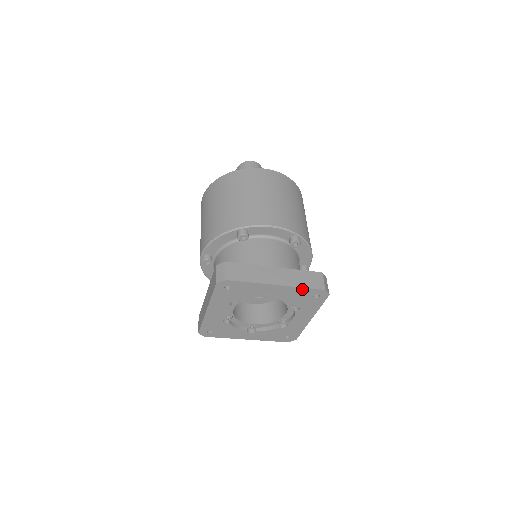
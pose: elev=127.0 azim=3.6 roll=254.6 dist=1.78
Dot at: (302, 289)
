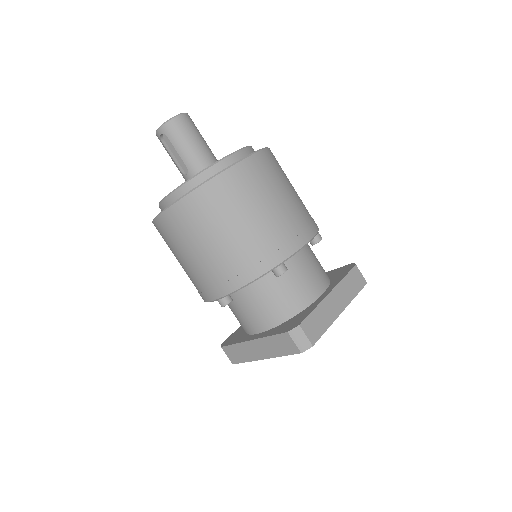
Dot at: (353, 296)
